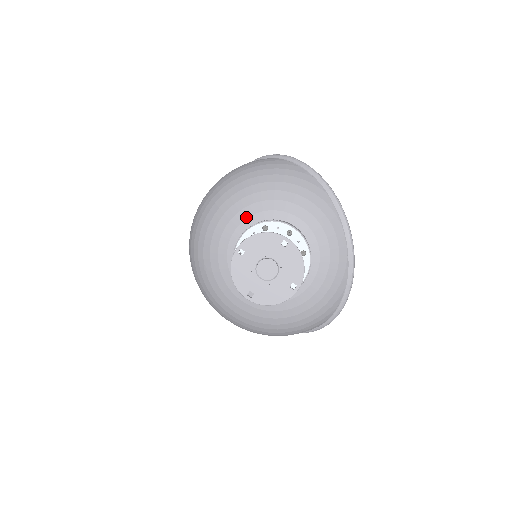
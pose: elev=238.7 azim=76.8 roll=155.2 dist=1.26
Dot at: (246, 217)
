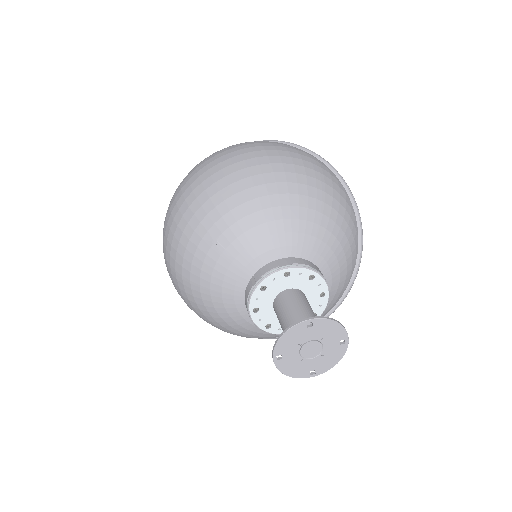
Dot at: (300, 245)
